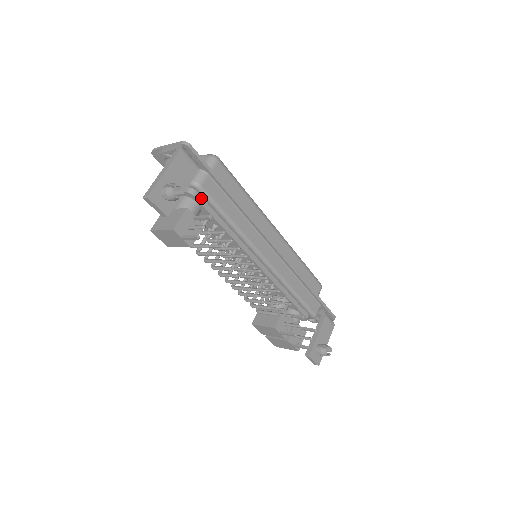
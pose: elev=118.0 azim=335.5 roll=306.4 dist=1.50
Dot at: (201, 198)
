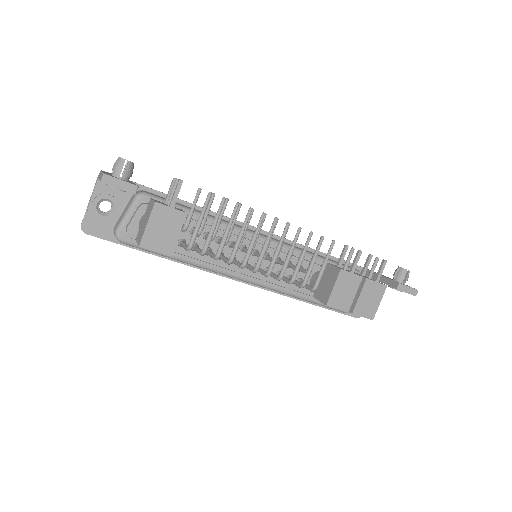
Dot at: occluded
